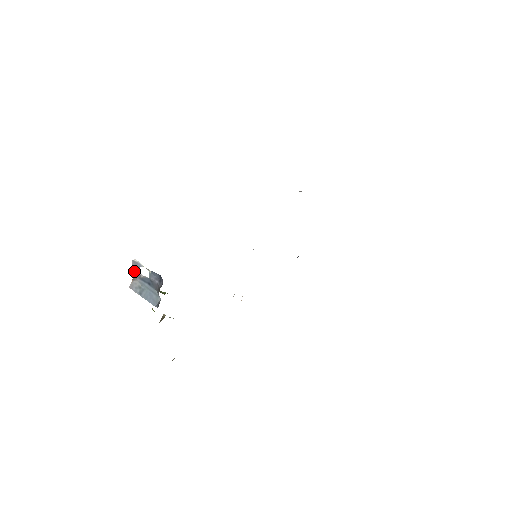
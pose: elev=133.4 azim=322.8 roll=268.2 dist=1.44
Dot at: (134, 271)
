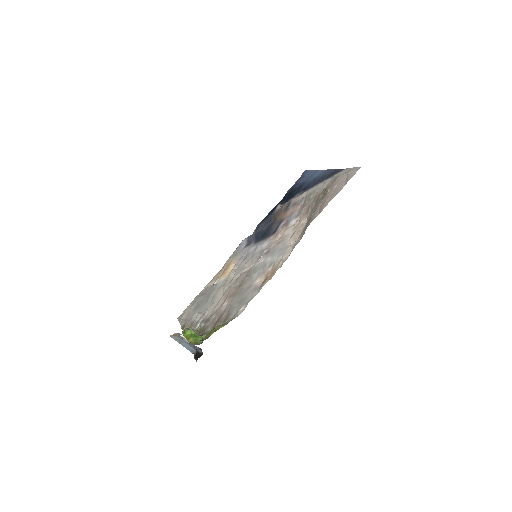
Dot at: (177, 335)
